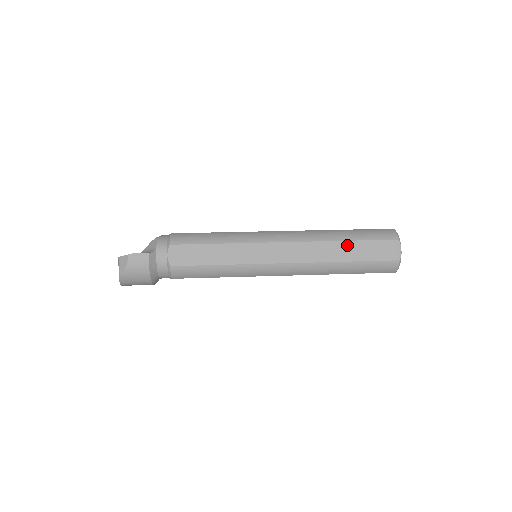
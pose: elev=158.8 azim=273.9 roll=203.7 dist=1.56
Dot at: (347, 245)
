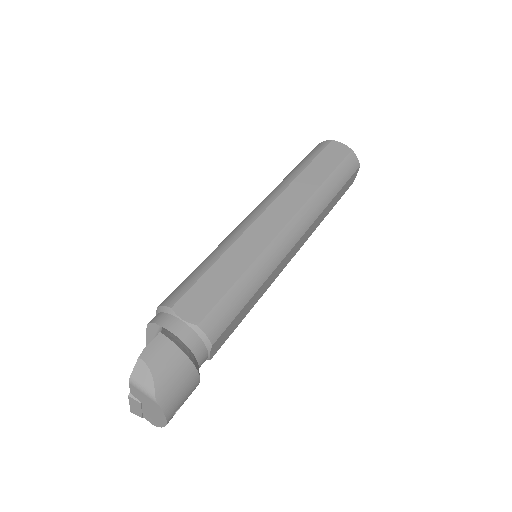
Dot at: (309, 171)
